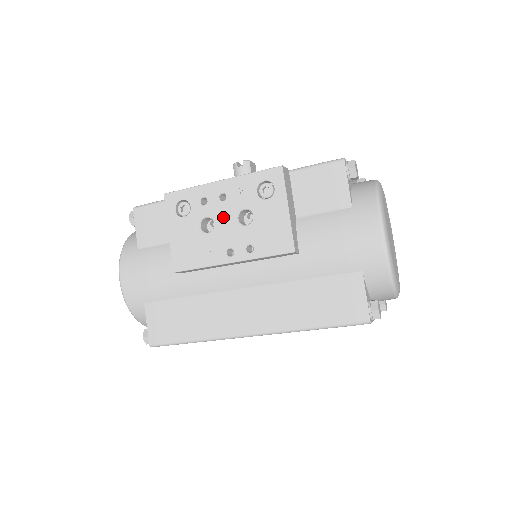
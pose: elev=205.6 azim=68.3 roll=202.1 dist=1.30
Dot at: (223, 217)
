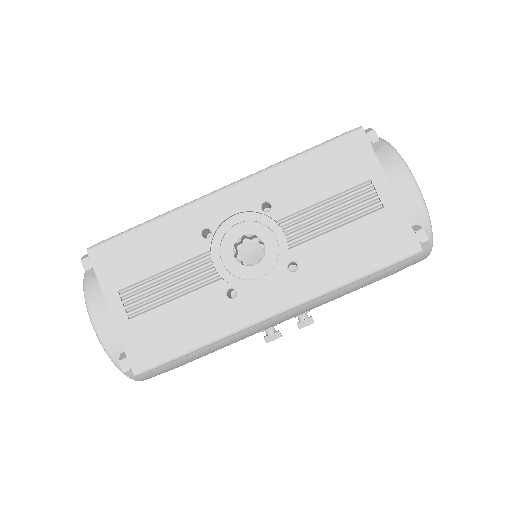
Dot at: occluded
